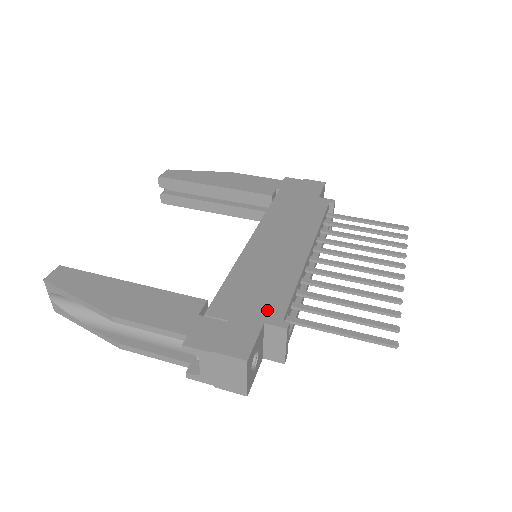
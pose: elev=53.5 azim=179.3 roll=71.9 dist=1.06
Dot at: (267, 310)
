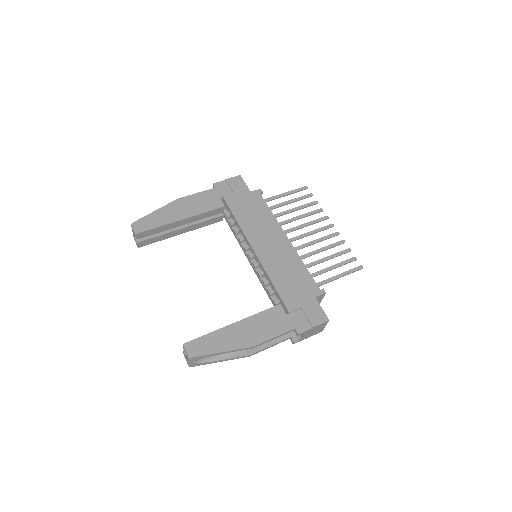
Dot at: (309, 289)
